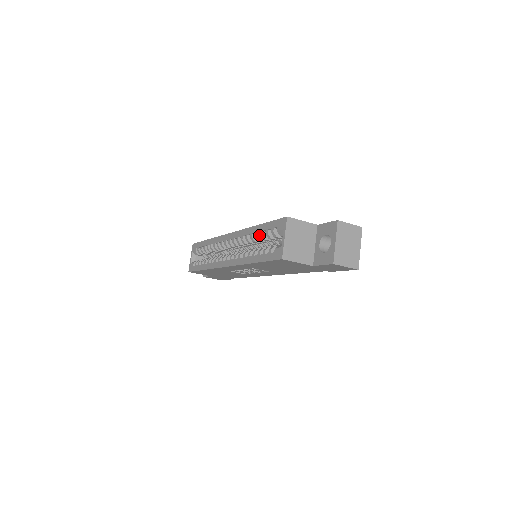
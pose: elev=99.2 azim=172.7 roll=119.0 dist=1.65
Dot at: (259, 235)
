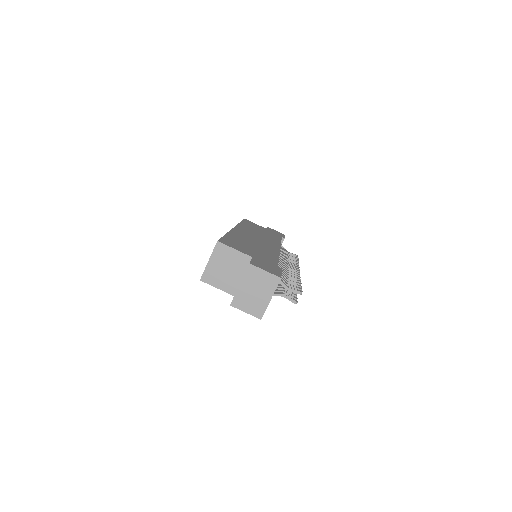
Dot at: occluded
